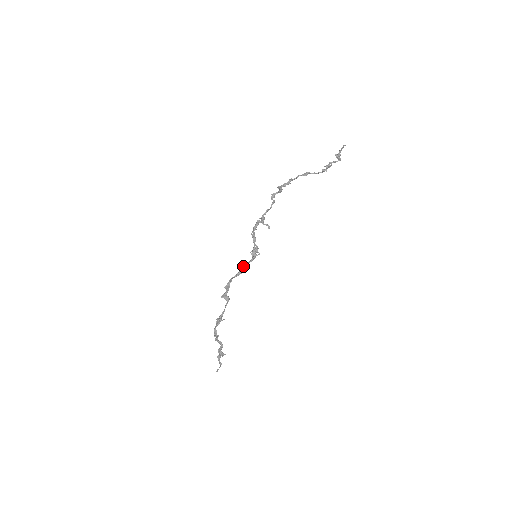
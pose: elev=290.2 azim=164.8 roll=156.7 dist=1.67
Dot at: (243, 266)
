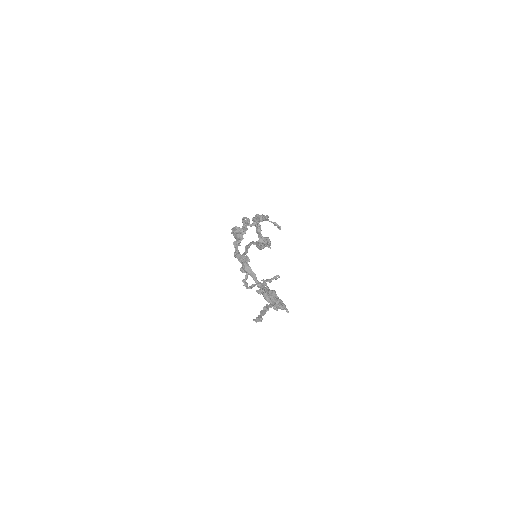
Dot at: occluded
